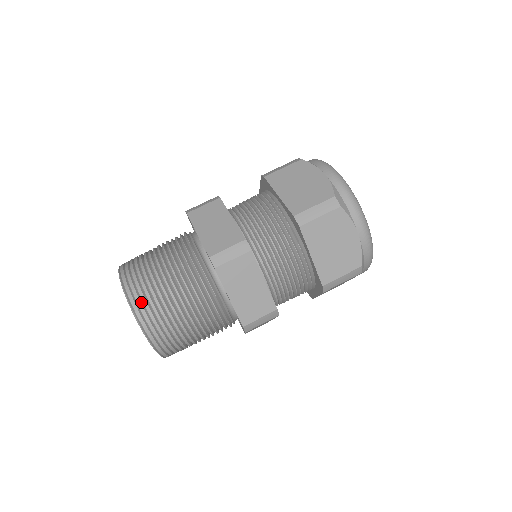
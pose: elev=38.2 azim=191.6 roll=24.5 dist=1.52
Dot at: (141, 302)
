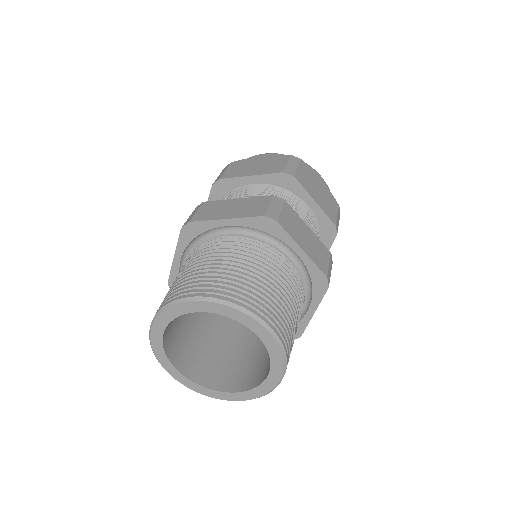
Dot at: (170, 298)
